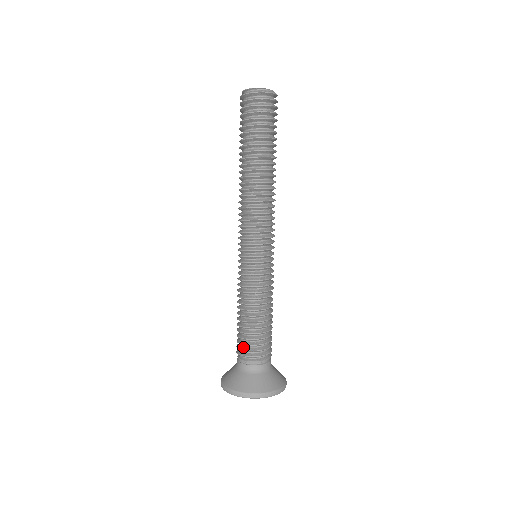
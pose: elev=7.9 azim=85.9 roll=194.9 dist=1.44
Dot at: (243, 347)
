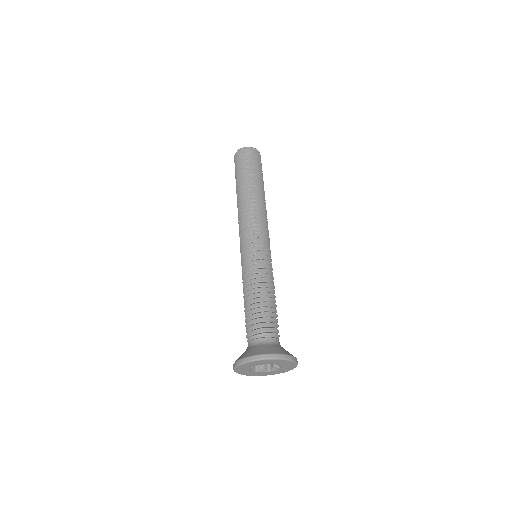
Dot at: occluded
